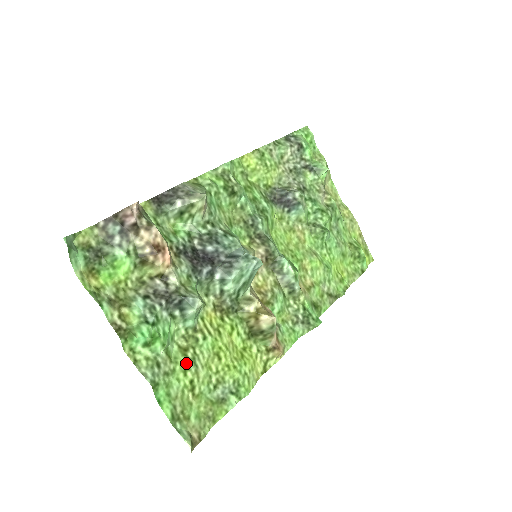
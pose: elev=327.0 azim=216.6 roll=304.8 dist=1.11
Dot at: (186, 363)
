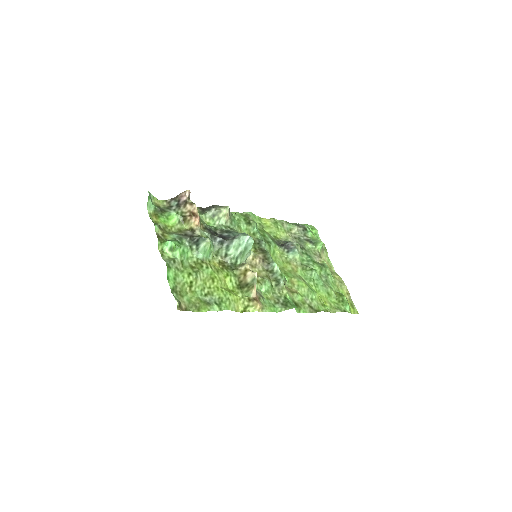
Dot at: (191, 271)
